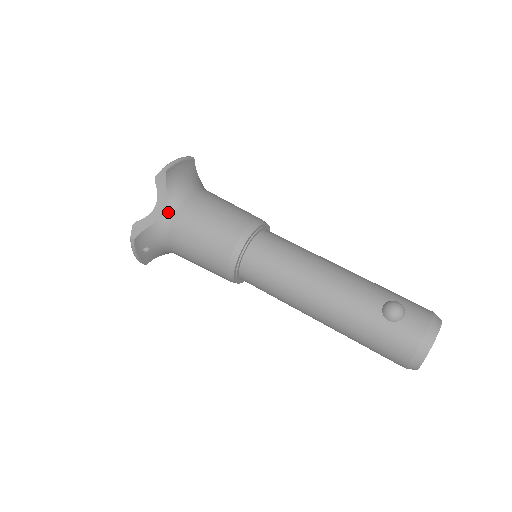
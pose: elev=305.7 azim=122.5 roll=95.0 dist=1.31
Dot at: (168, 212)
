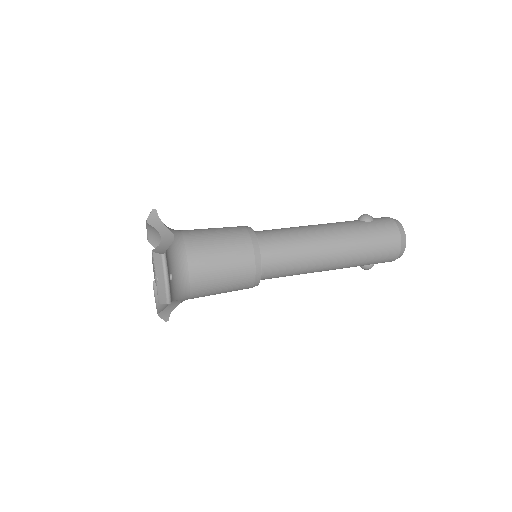
Dot at: (176, 236)
